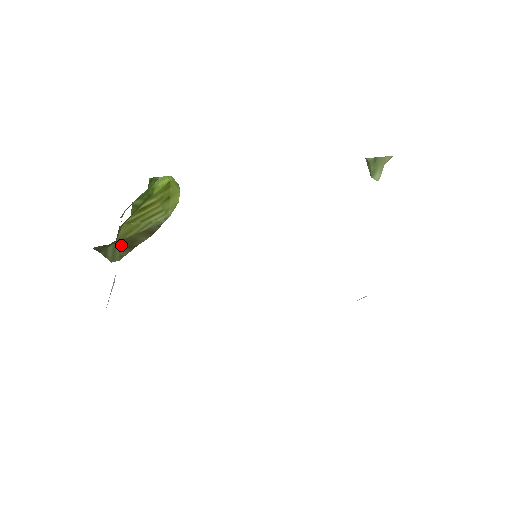
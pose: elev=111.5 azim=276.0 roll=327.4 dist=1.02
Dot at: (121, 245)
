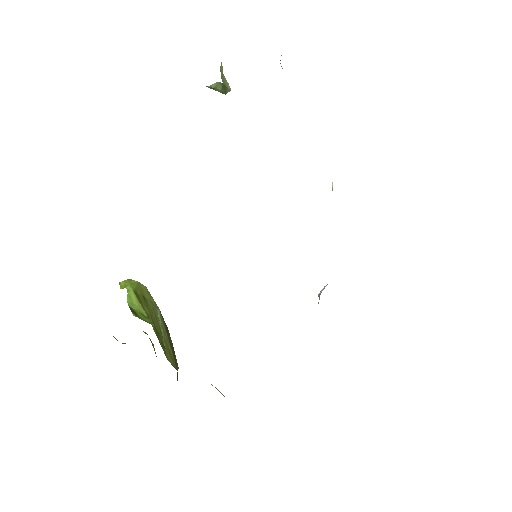
Dot at: (176, 365)
